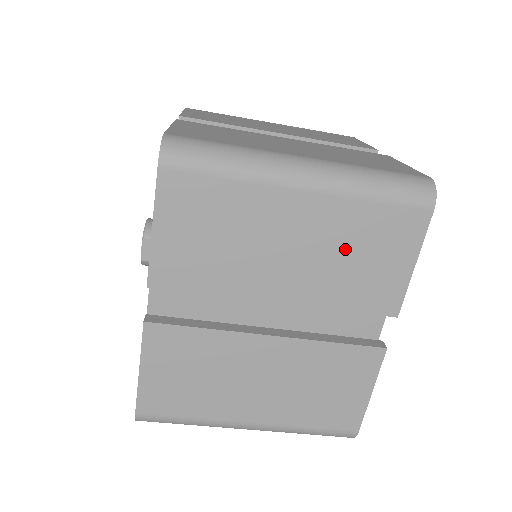
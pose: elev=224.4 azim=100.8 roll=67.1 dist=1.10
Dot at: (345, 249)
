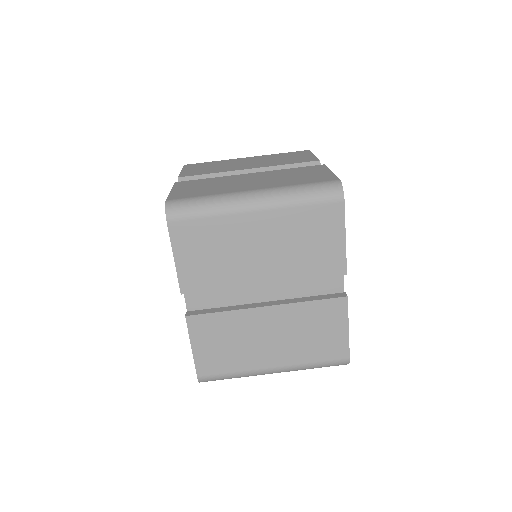
Dot at: (296, 240)
